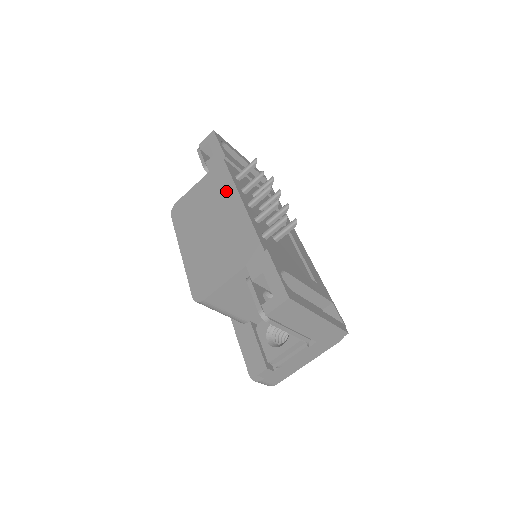
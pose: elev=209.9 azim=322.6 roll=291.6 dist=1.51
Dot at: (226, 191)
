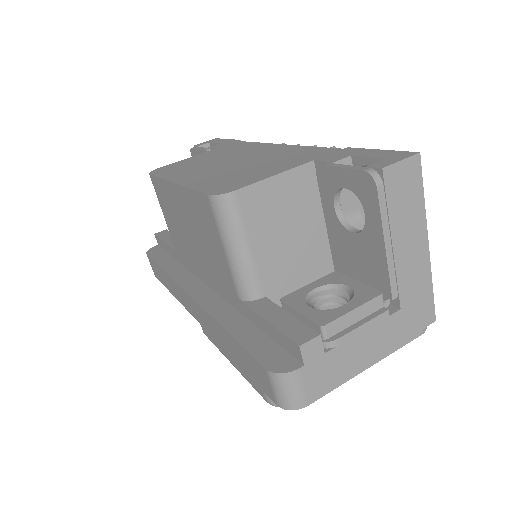
Dot at: (251, 147)
